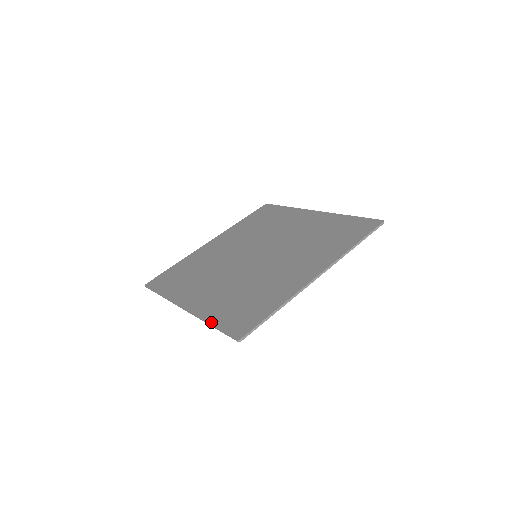
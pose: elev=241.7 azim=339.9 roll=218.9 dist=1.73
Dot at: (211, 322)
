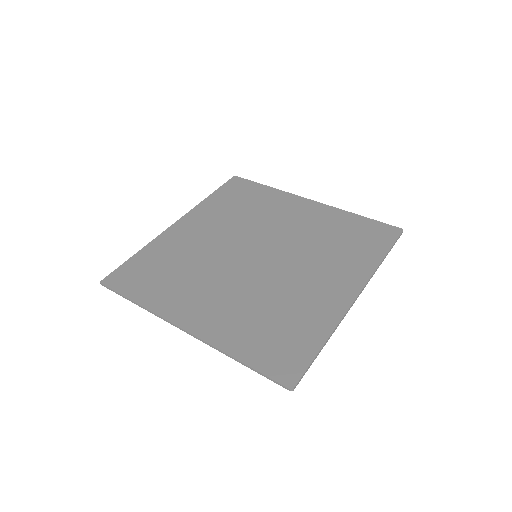
Dot at: (238, 357)
